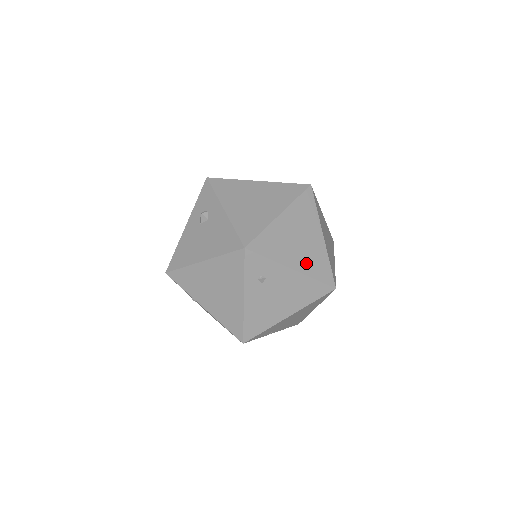
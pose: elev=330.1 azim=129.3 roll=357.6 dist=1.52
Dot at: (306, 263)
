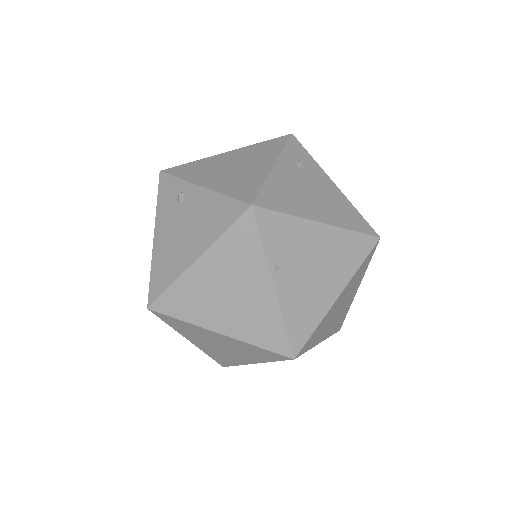
Dot at: occluded
